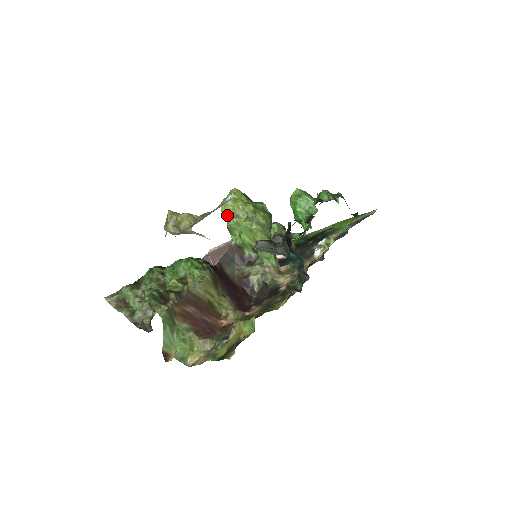
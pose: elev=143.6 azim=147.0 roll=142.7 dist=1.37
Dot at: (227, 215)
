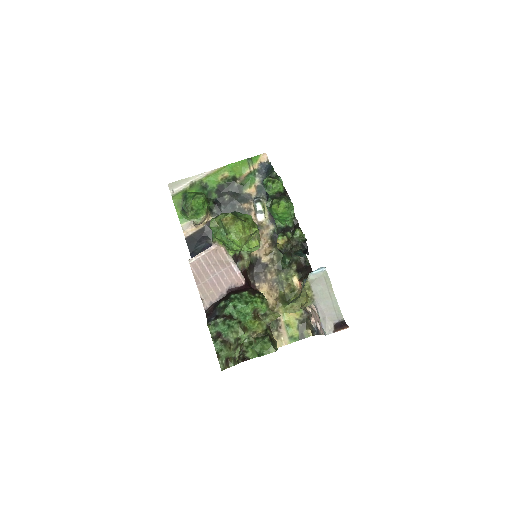
Dot at: (242, 246)
